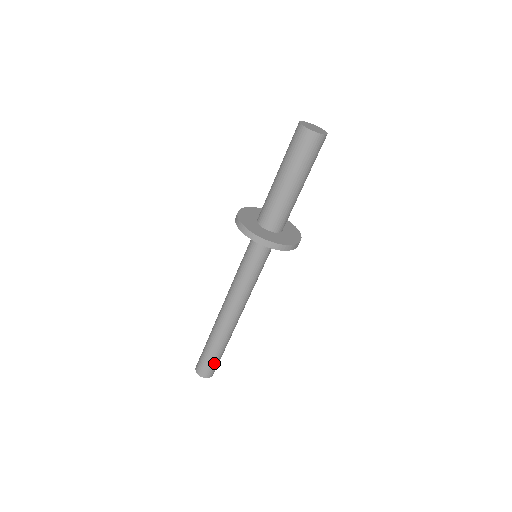
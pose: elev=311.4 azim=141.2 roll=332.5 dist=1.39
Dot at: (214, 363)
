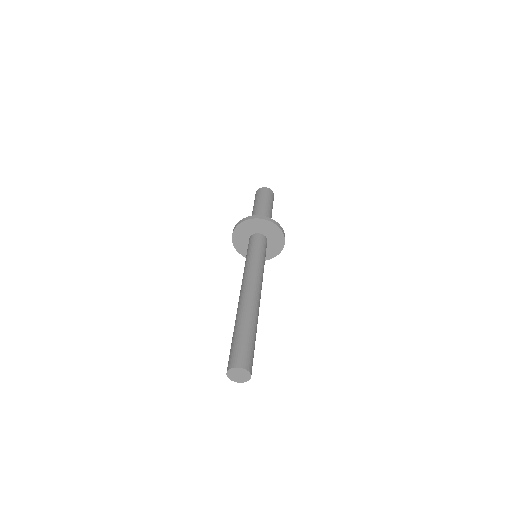
Dot at: (253, 351)
